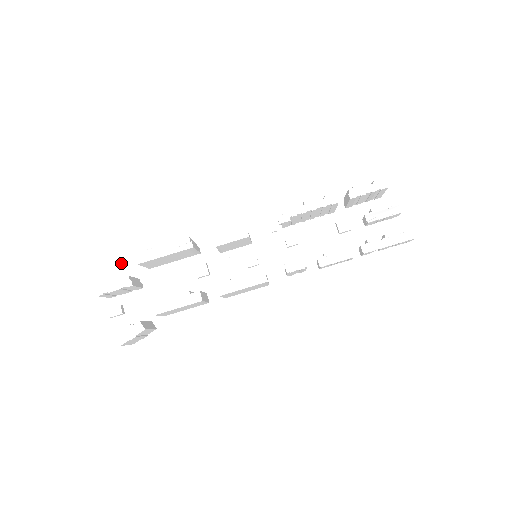
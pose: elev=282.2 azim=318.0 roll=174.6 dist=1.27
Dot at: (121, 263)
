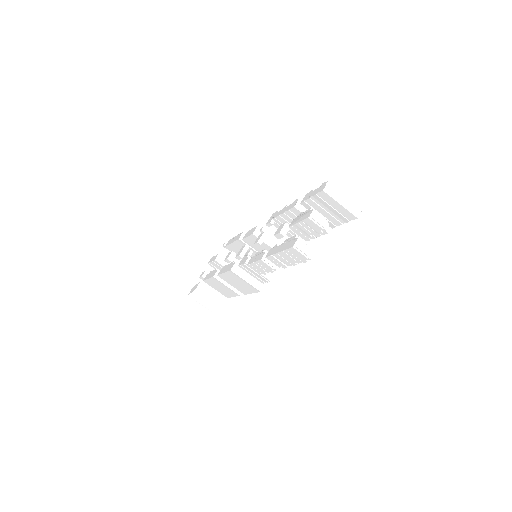
Dot at: occluded
